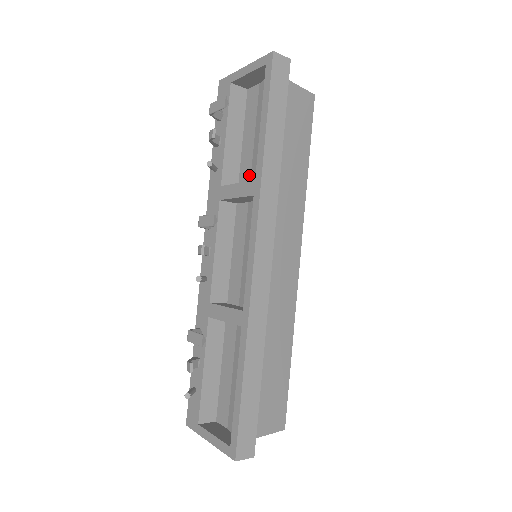
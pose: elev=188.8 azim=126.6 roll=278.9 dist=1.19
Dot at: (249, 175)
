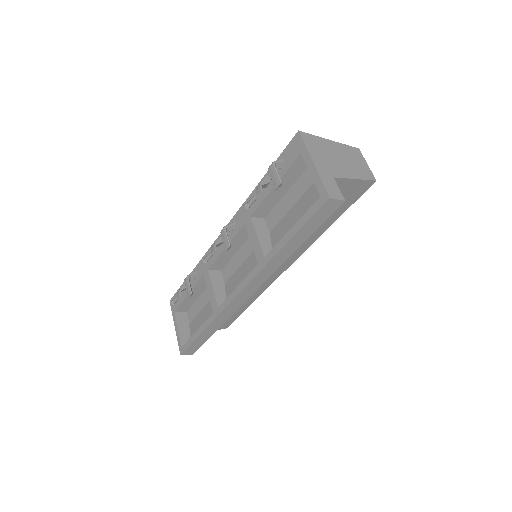
Dot at: (274, 224)
